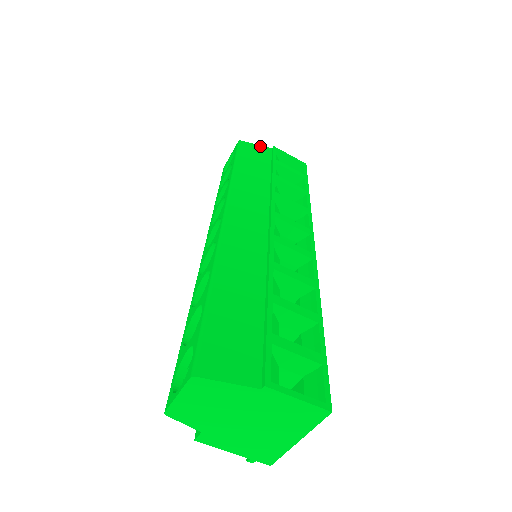
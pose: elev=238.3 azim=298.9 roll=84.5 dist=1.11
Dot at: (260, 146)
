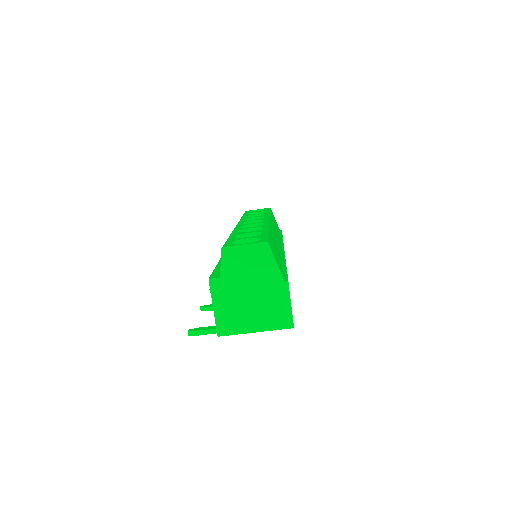
Dot at: occluded
